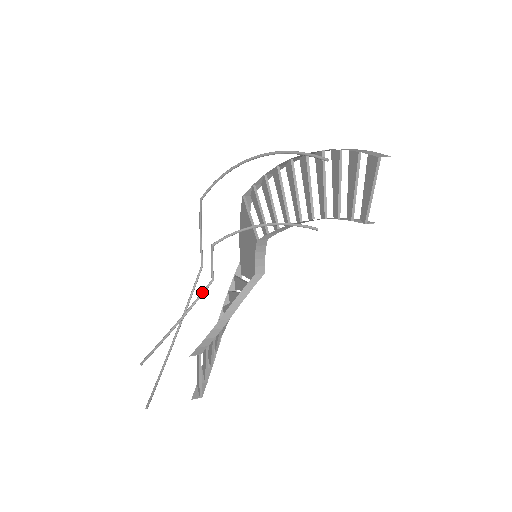
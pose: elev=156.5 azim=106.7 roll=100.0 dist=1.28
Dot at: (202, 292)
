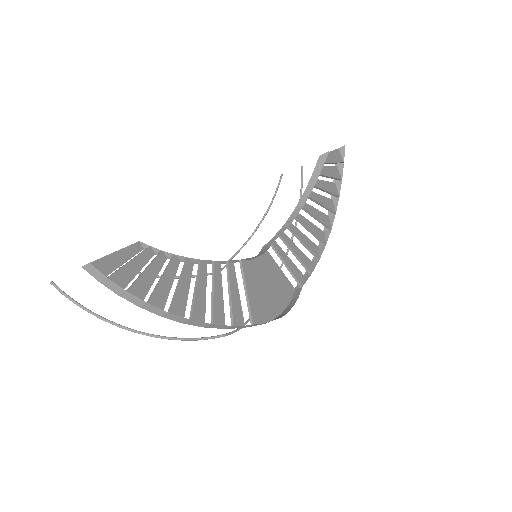
Dot at: (193, 276)
